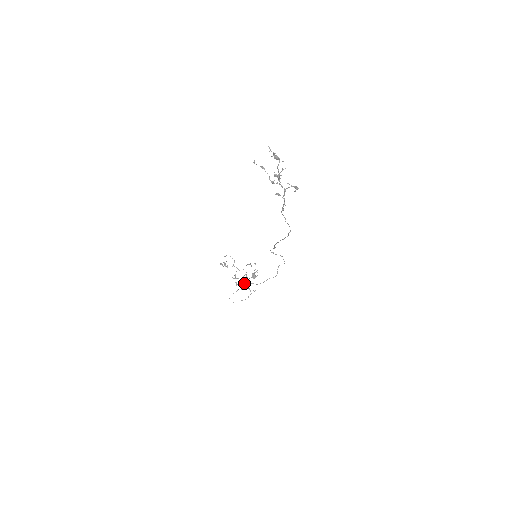
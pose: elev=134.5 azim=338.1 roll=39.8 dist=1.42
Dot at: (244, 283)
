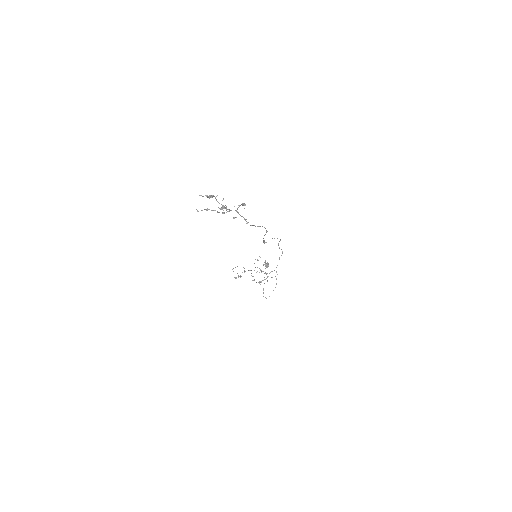
Dot at: (264, 277)
